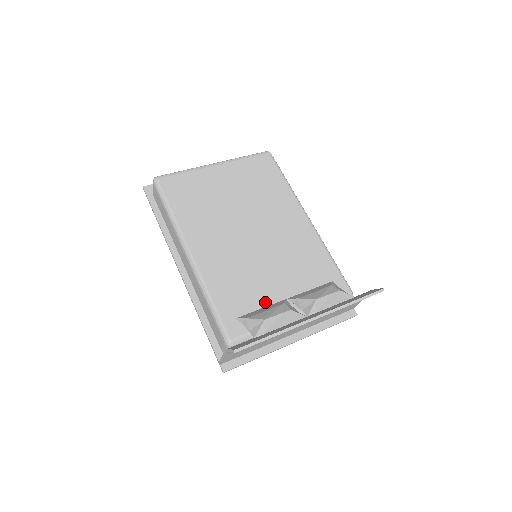
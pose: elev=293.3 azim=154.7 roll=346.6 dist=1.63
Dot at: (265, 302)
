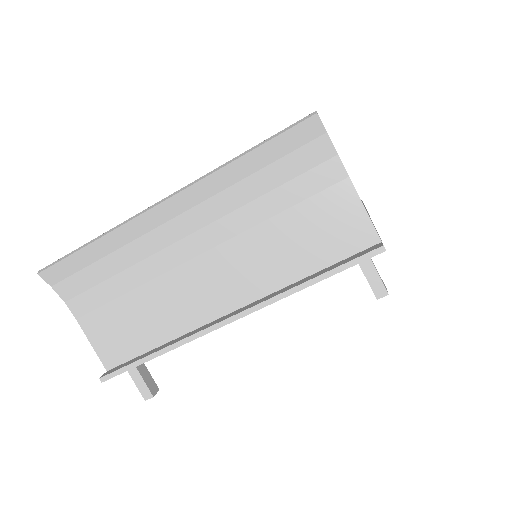
Dot at: occluded
